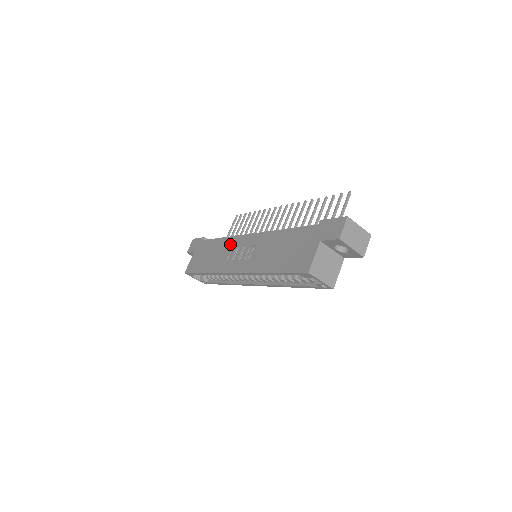
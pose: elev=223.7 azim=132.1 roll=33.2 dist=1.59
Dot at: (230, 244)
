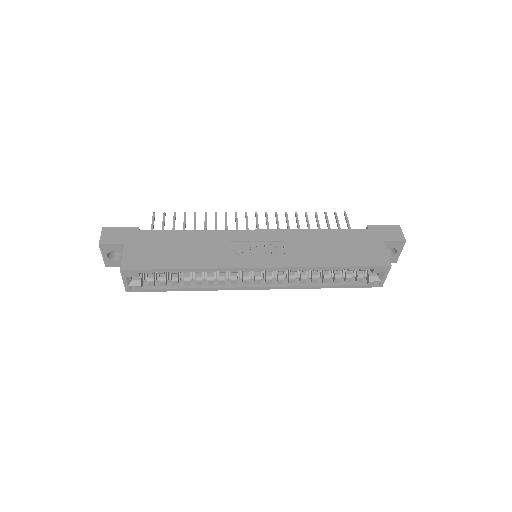
Dot at: (221, 238)
